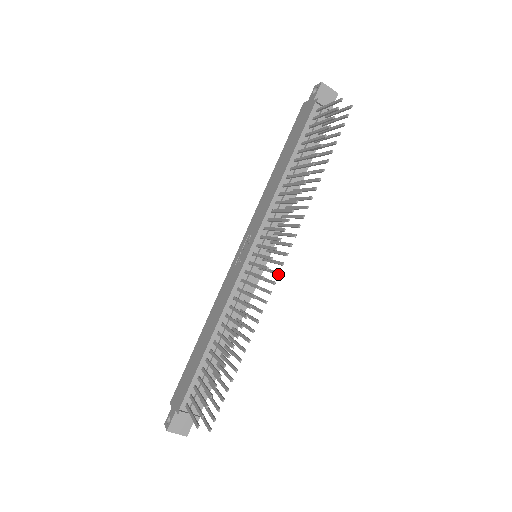
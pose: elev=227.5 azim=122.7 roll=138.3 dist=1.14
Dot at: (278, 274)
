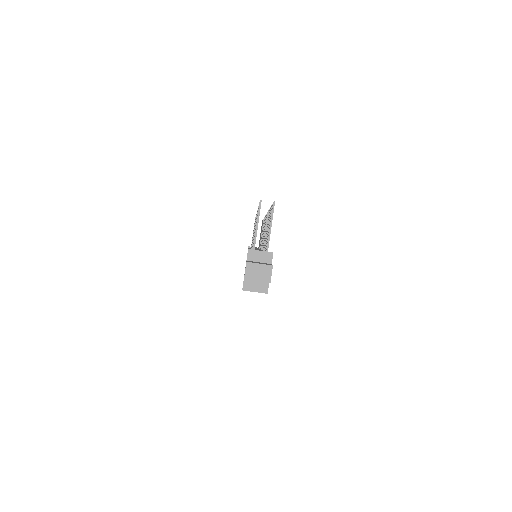
Dot at: occluded
